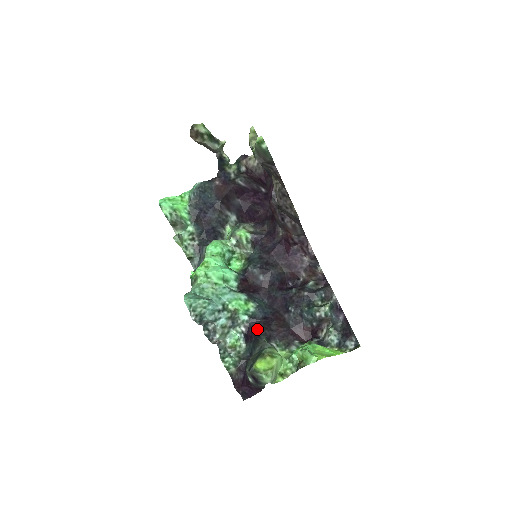
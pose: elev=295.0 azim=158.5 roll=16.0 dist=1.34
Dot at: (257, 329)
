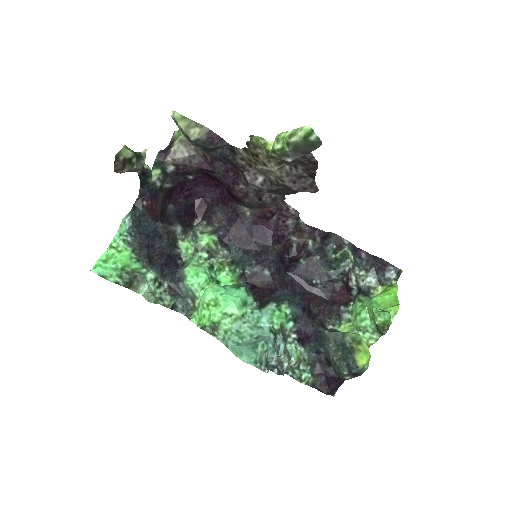
Dot at: (309, 326)
